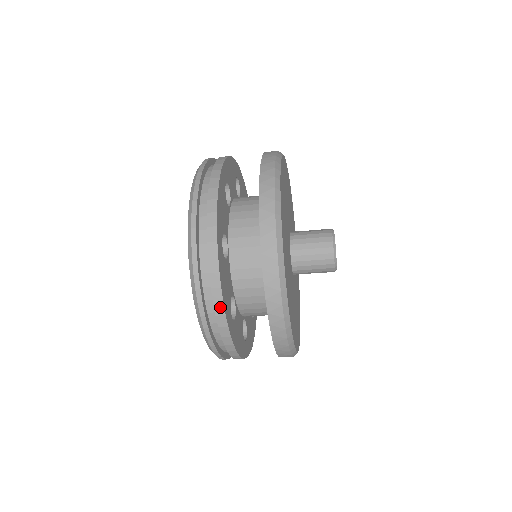
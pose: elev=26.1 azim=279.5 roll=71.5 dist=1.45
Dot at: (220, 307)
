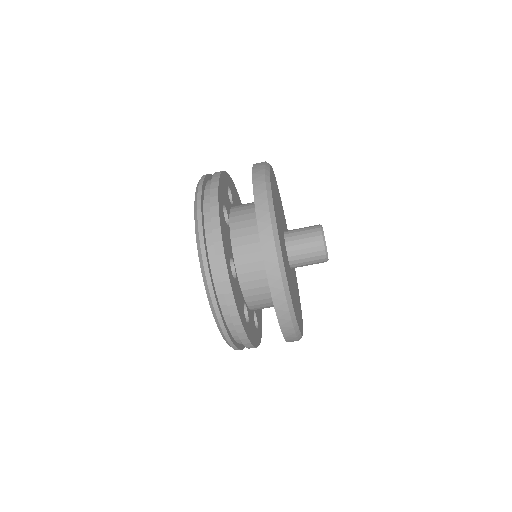
Dot at: (220, 246)
